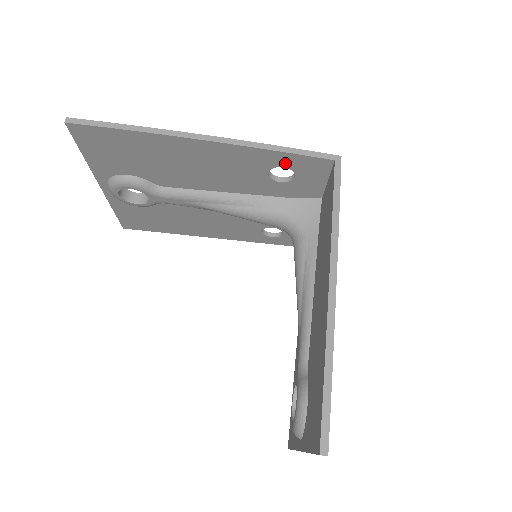
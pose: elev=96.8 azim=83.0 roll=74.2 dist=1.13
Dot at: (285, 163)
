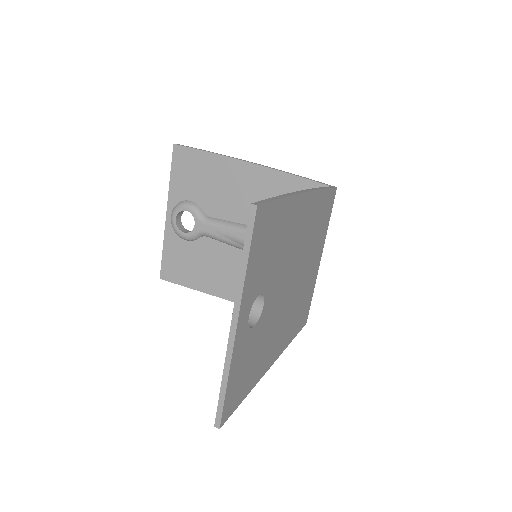
Dot at: (298, 189)
